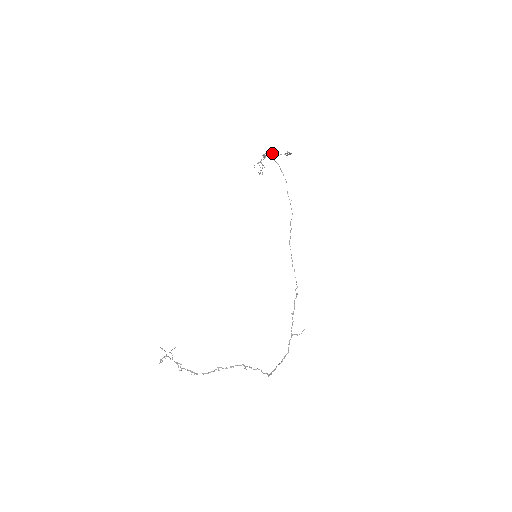
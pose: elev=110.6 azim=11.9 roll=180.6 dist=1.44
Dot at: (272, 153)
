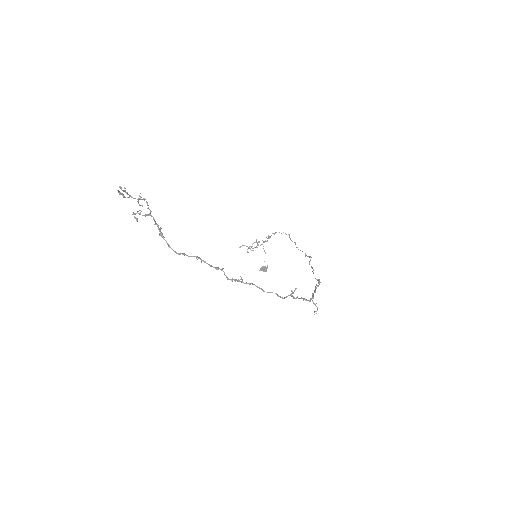
Dot at: (264, 250)
